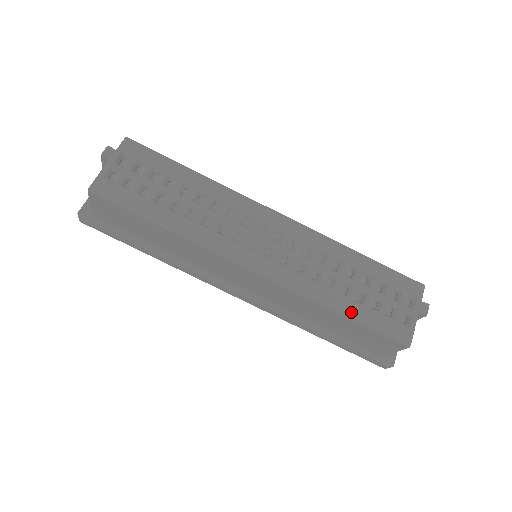
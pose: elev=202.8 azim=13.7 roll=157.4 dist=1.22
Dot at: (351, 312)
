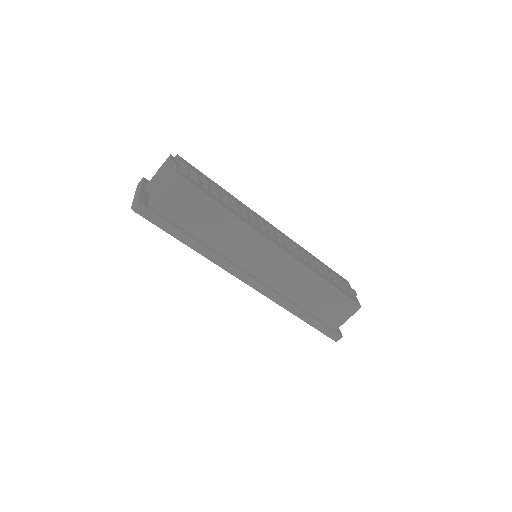
Dot at: (331, 283)
